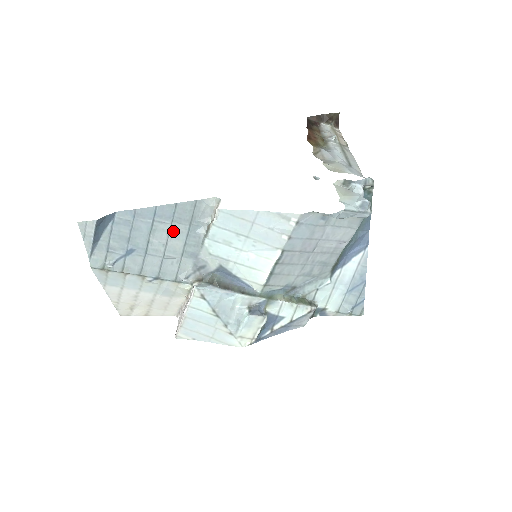
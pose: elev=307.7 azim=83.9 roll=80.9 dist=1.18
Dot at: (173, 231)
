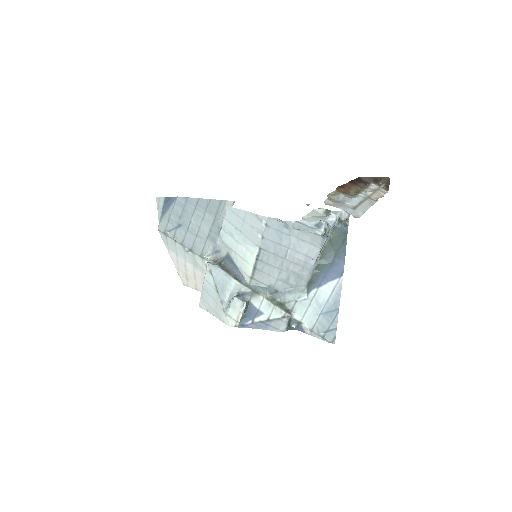
Dot at: (205, 219)
